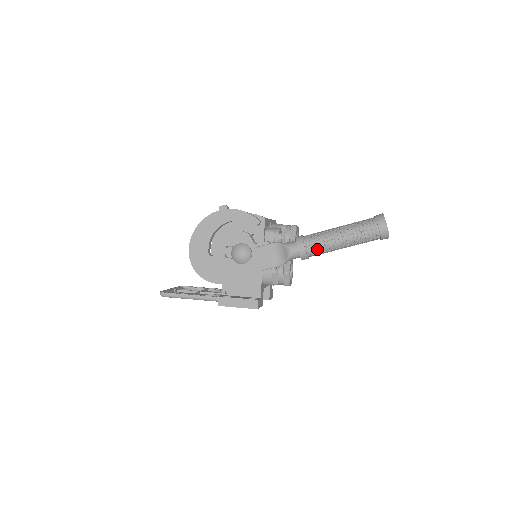
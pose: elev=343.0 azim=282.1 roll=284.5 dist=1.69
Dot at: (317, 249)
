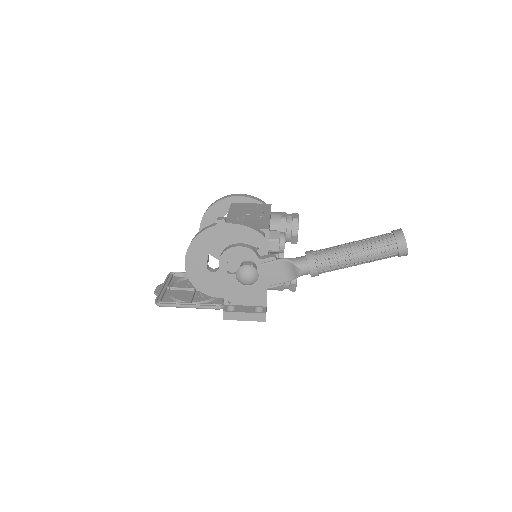
Dot at: (330, 269)
